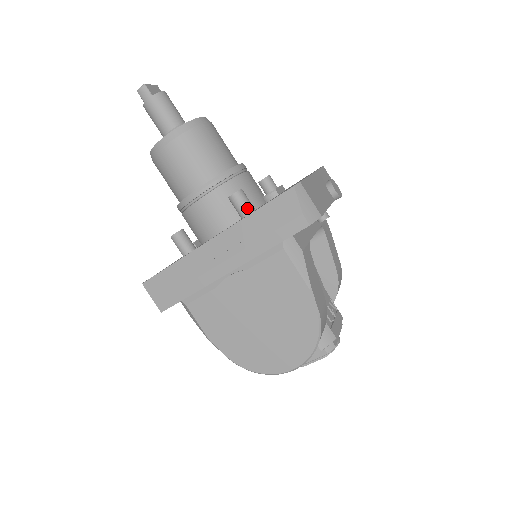
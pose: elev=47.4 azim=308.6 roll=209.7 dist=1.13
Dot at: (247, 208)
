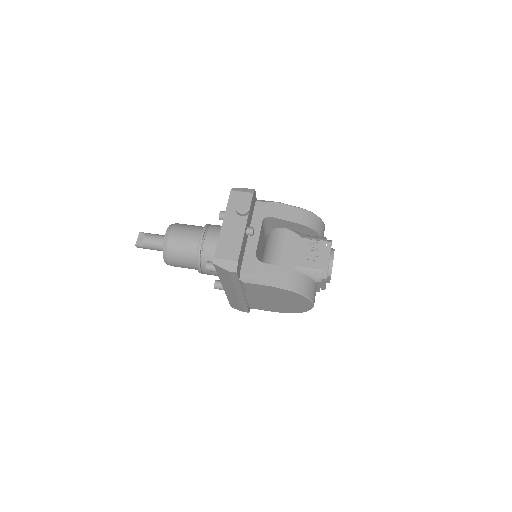
Dot at: occluded
